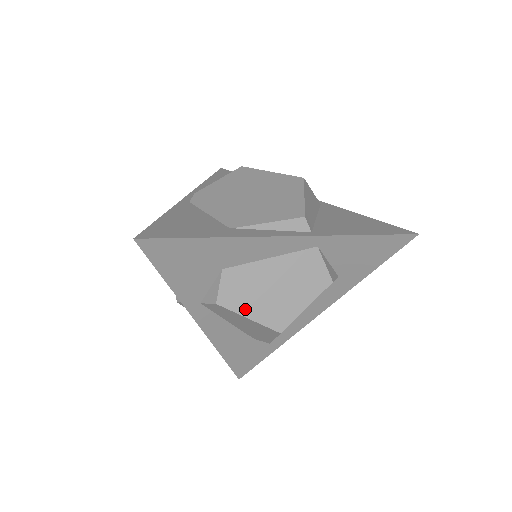
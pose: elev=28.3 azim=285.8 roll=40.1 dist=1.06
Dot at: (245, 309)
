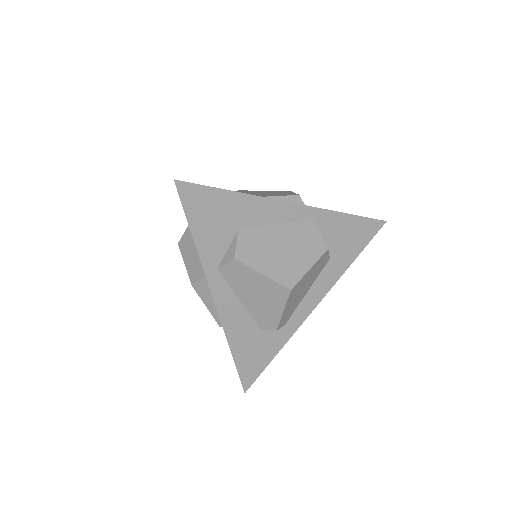
Dot at: (259, 265)
